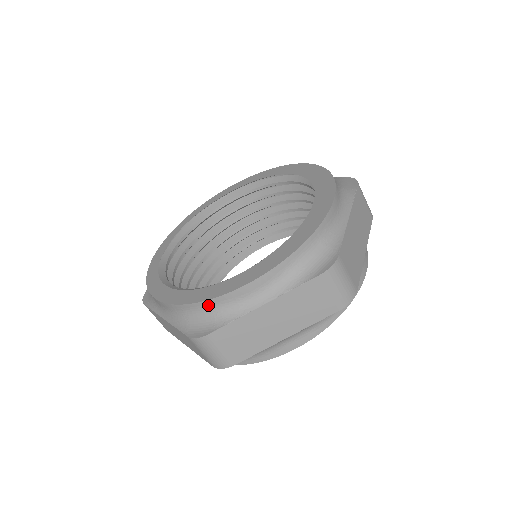
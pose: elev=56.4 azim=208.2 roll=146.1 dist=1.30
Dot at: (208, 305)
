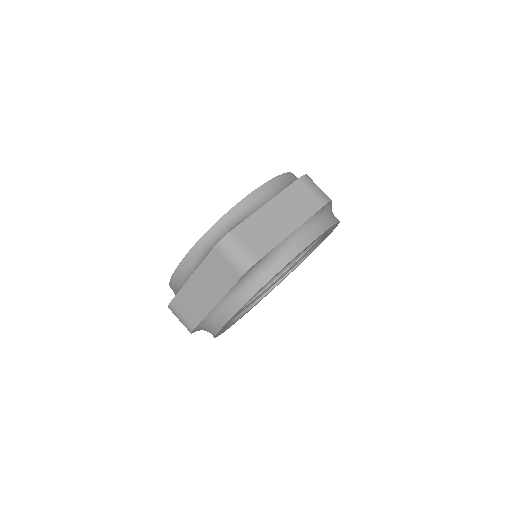
Dot at: (173, 282)
